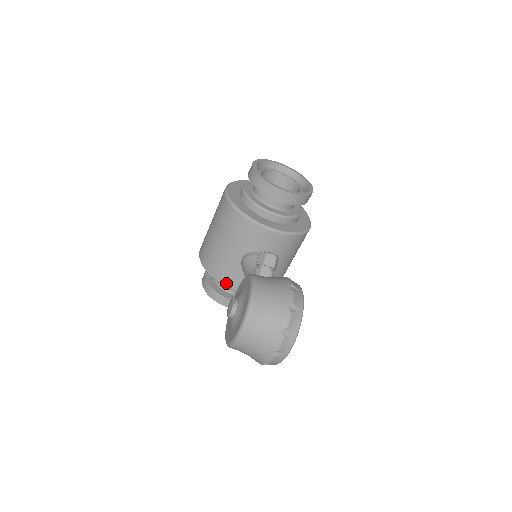
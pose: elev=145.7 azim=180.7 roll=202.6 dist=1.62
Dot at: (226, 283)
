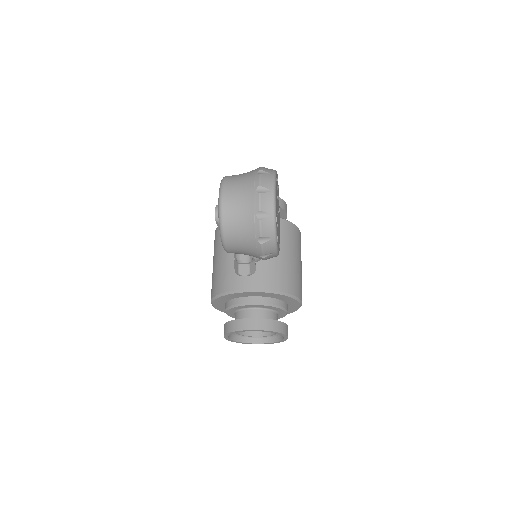
Dot at: (235, 286)
